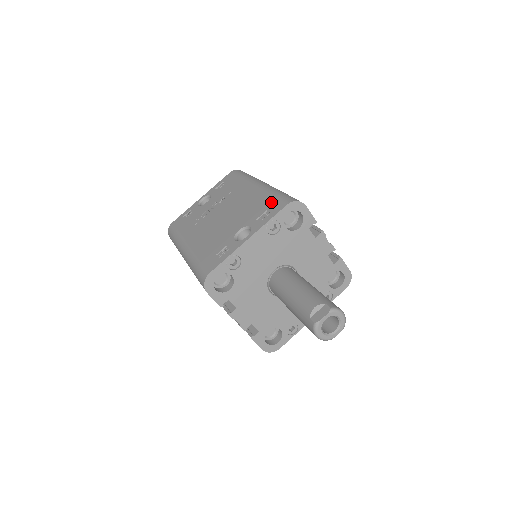
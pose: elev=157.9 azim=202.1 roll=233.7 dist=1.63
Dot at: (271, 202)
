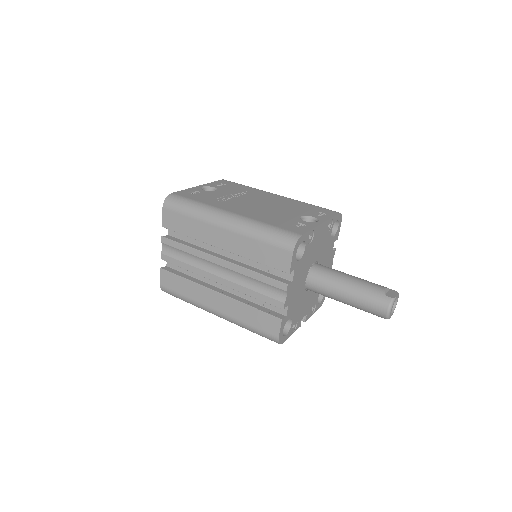
Dot at: (318, 208)
